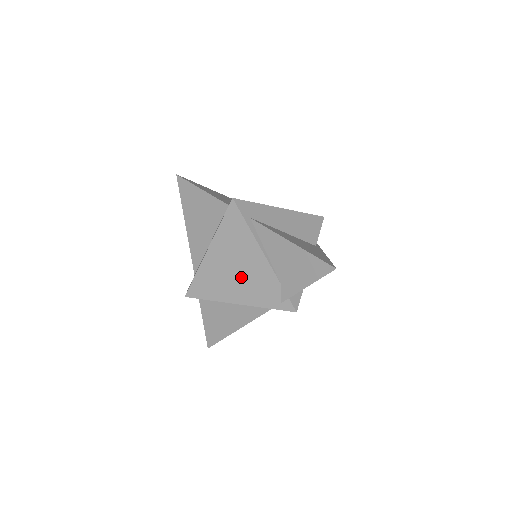
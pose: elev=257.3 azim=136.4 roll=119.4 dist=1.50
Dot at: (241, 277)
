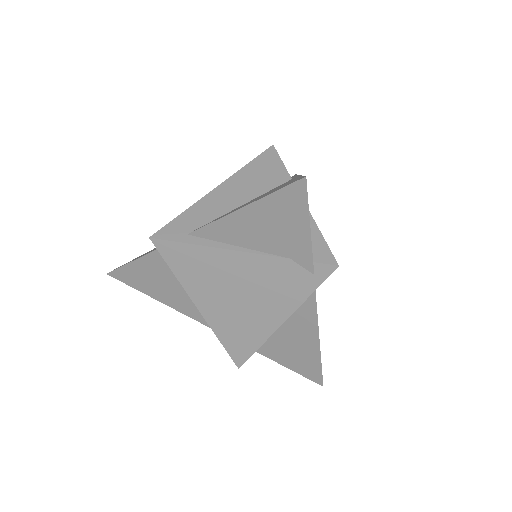
Dot at: (251, 296)
